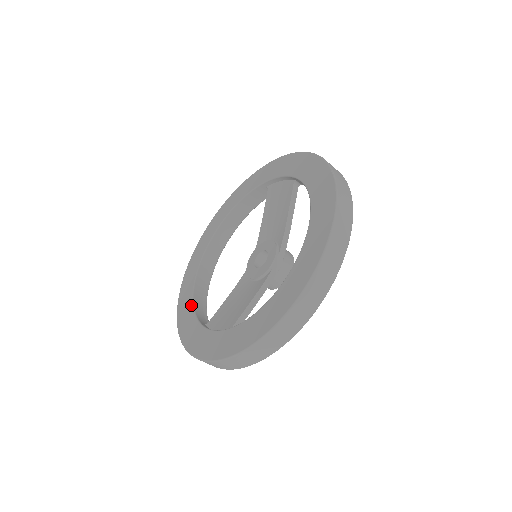
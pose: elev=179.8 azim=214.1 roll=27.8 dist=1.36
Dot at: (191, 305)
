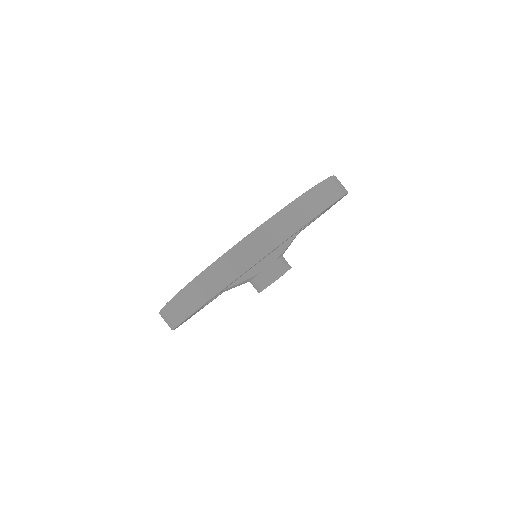
Dot at: occluded
